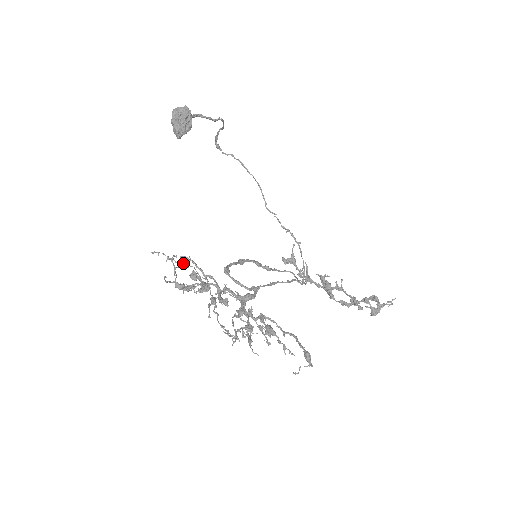
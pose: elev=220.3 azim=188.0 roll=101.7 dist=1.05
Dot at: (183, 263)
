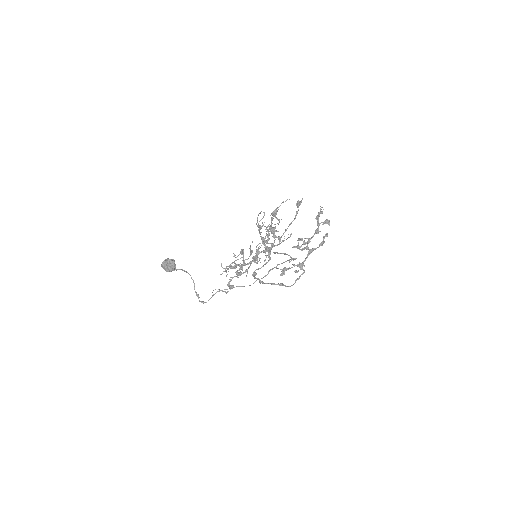
Dot at: (231, 285)
